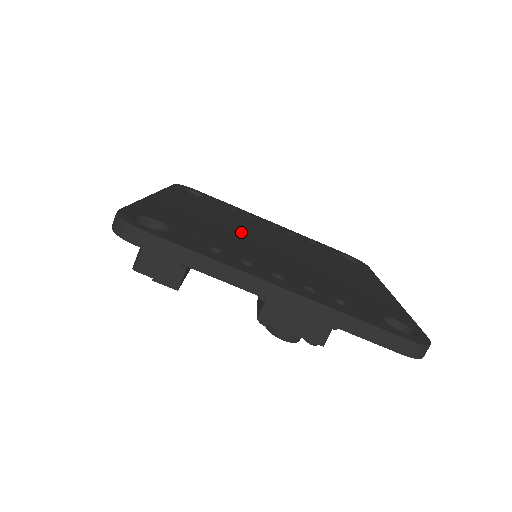
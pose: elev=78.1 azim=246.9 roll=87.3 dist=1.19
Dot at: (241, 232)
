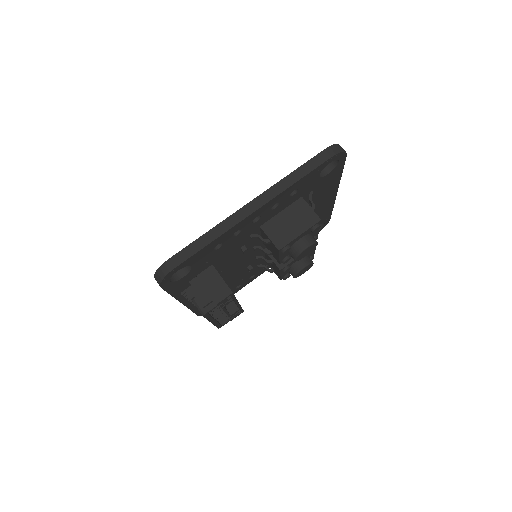
Dot at: occluded
